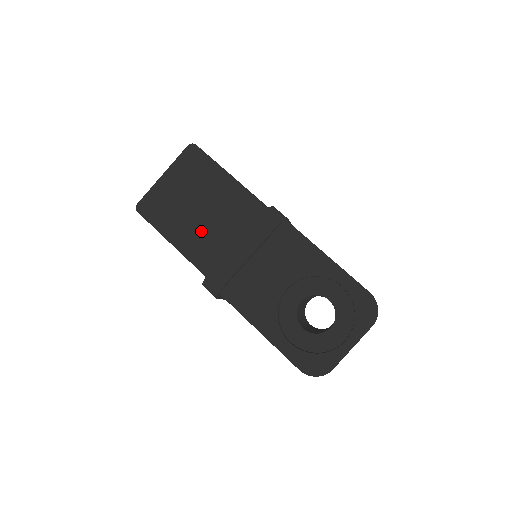
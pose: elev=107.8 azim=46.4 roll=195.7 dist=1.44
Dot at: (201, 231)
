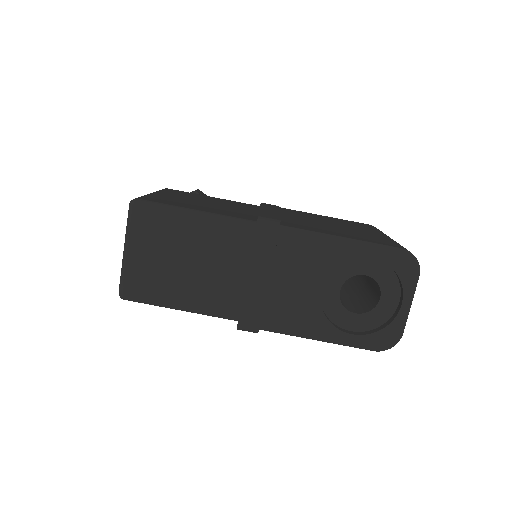
Dot at: (203, 283)
